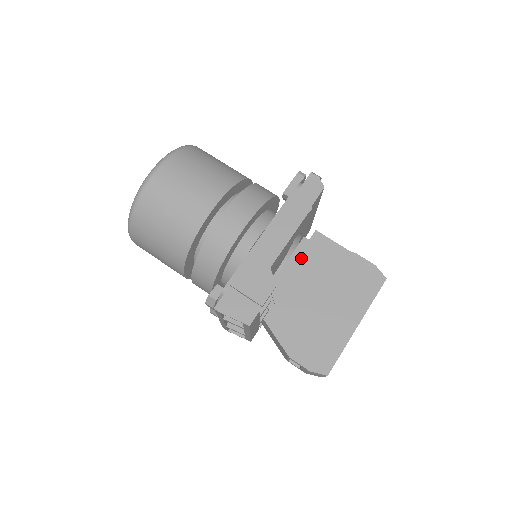
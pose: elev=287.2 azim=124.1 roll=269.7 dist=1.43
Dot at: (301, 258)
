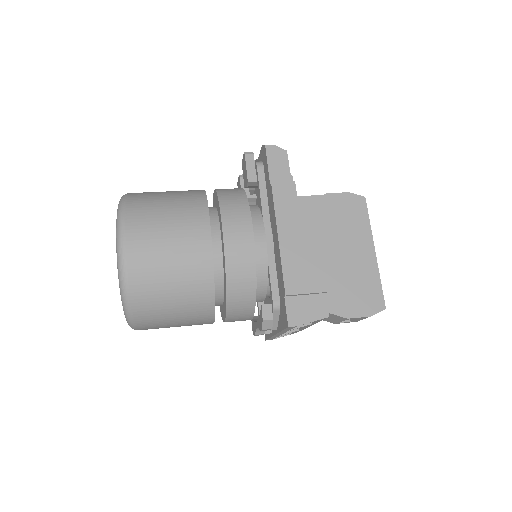
Dot at: occluded
